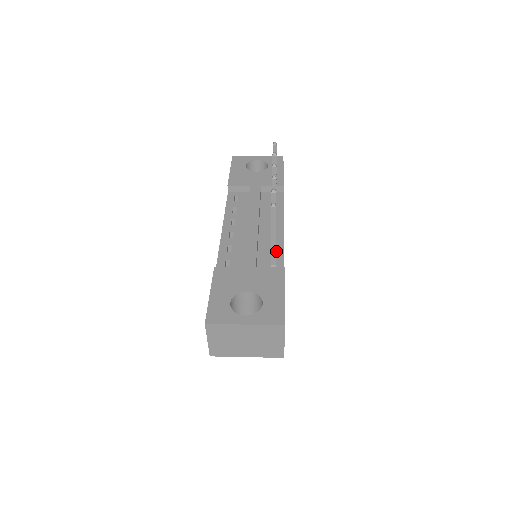
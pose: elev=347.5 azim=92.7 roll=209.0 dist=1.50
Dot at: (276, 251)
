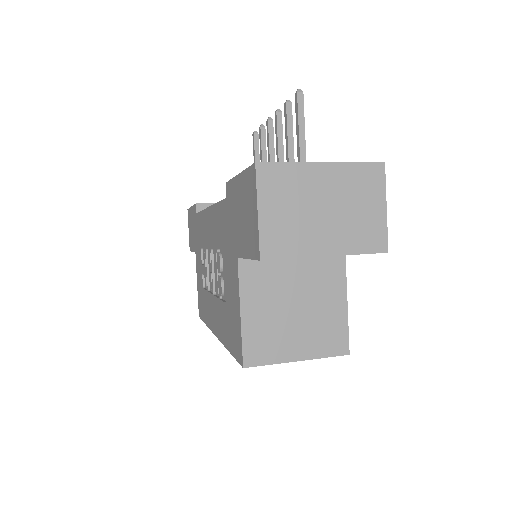
Dot at: occluded
